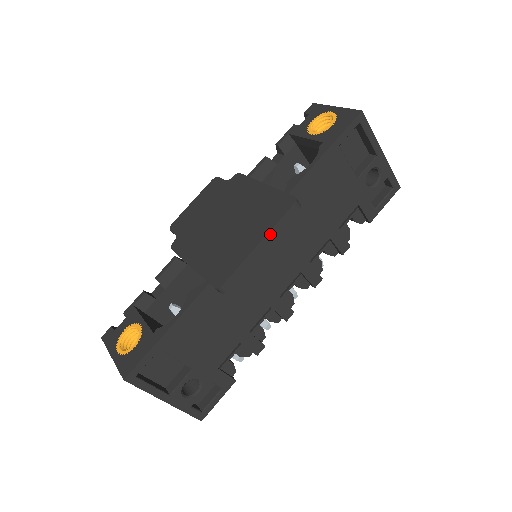
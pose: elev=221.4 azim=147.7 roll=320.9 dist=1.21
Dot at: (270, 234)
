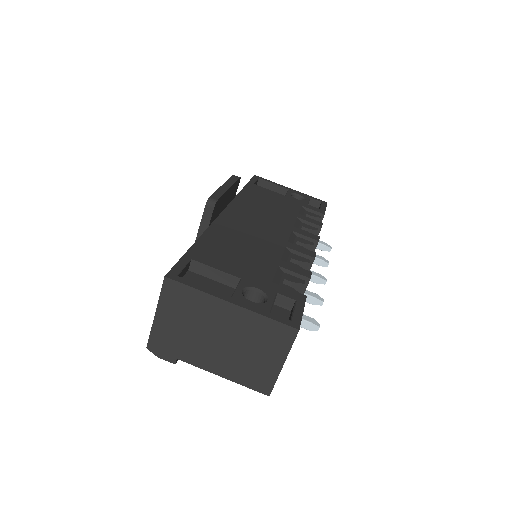
Dot at: (227, 183)
